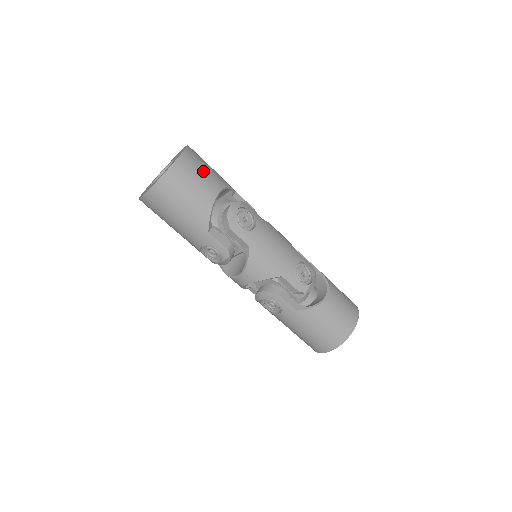
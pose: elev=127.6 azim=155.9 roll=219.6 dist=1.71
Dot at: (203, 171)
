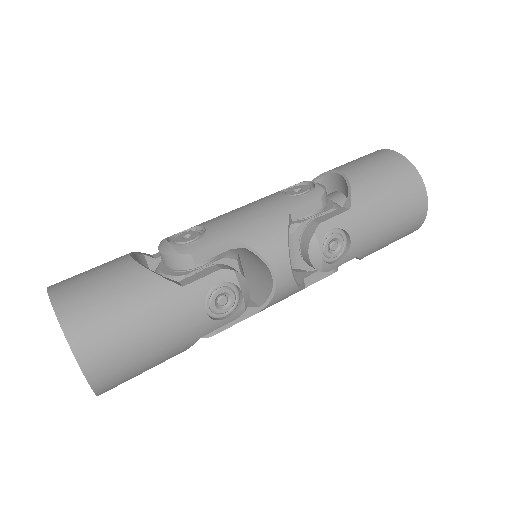
Dot at: (90, 271)
